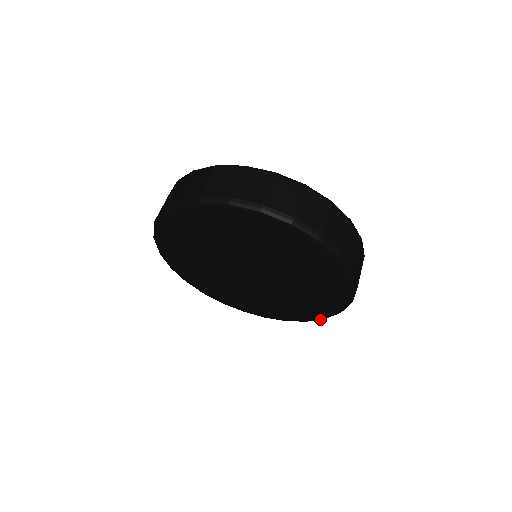
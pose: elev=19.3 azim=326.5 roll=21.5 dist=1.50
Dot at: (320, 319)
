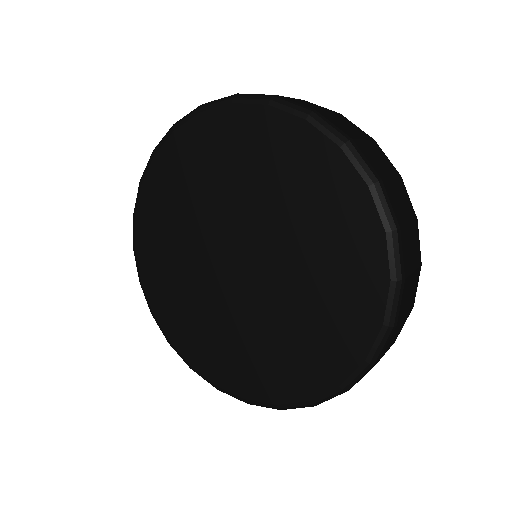
Dot at: (272, 405)
